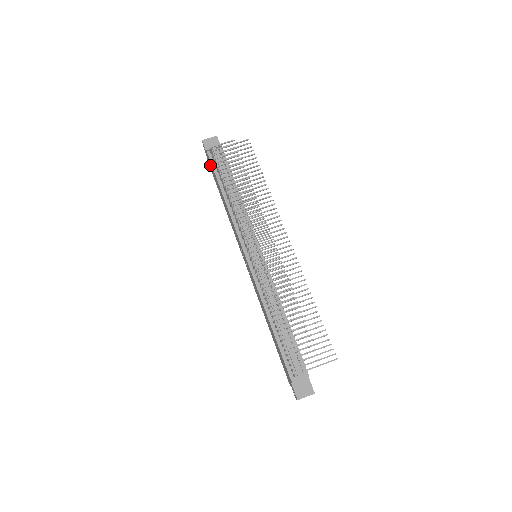
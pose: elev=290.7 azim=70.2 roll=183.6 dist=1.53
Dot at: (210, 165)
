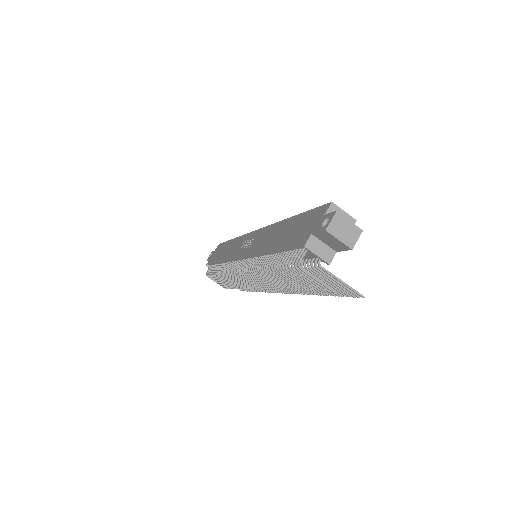
Dot at: (309, 224)
